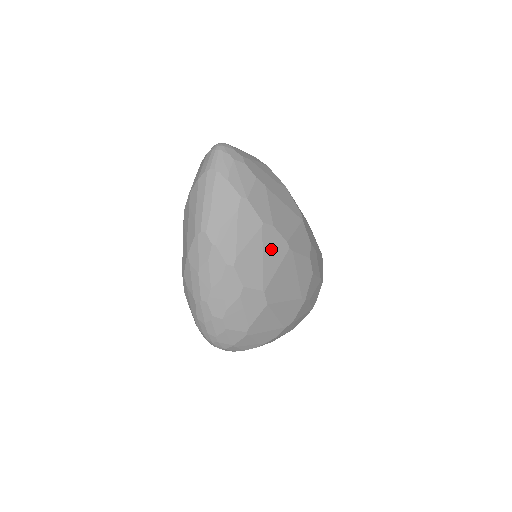
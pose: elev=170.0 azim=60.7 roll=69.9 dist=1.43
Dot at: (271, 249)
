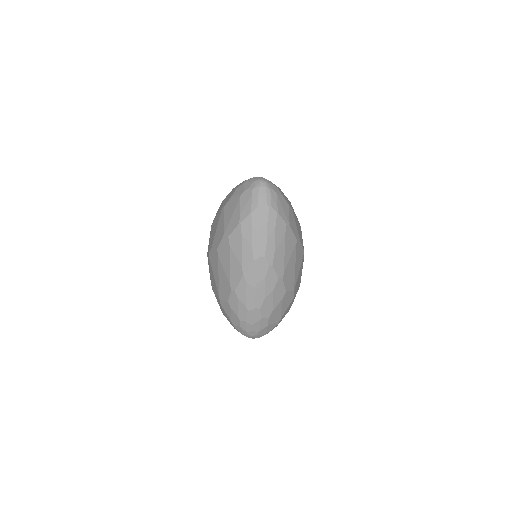
Dot at: (298, 258)
